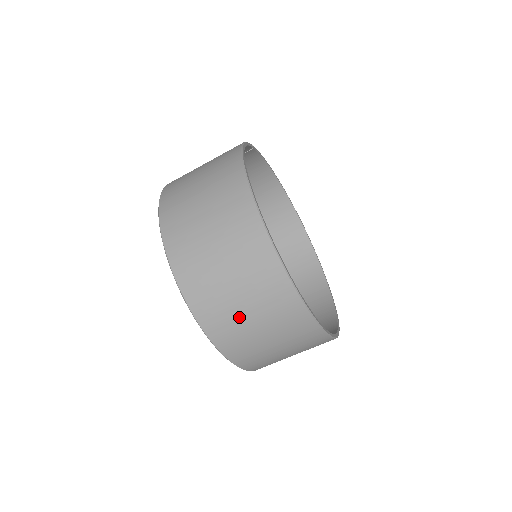
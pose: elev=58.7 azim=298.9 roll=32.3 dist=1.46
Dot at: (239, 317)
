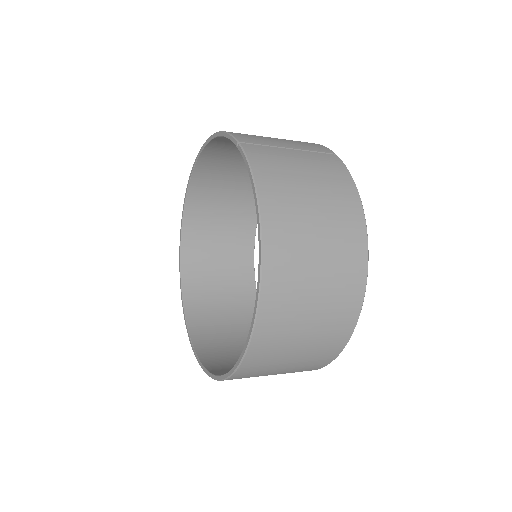
Dot at: (269, 373)
